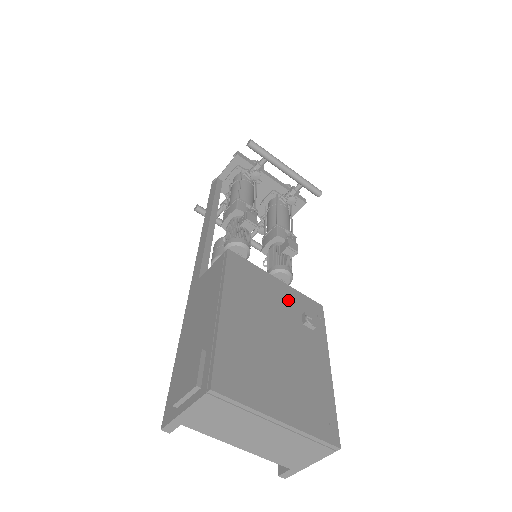
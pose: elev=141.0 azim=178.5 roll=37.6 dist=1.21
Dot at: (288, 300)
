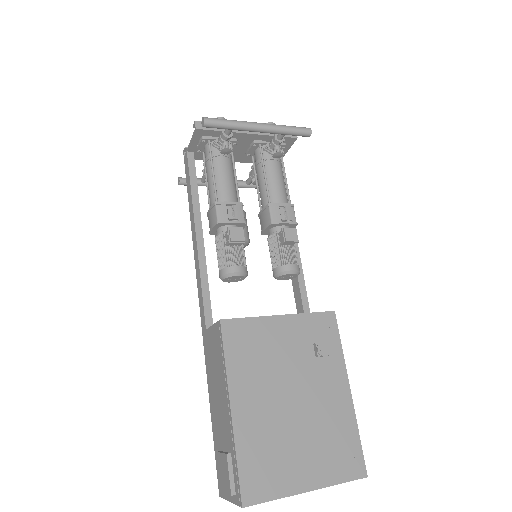
Dot at: (296, 337)
